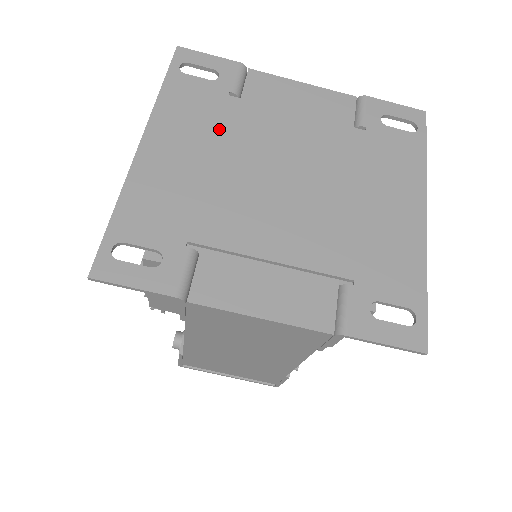
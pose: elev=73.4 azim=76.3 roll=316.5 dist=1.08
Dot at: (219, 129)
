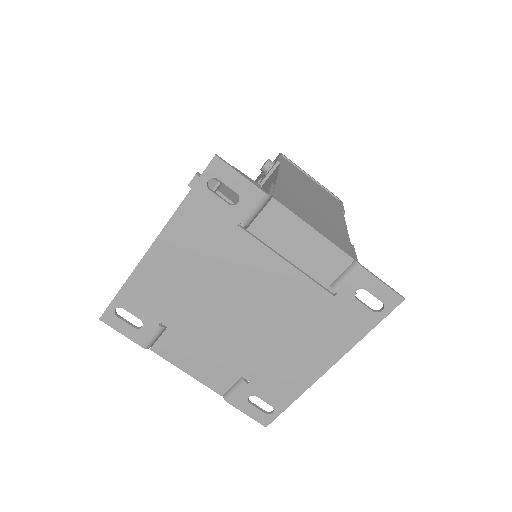
Dot at: (215, 254)
